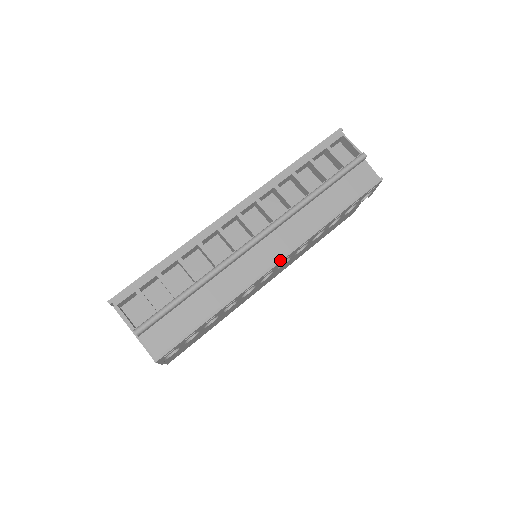
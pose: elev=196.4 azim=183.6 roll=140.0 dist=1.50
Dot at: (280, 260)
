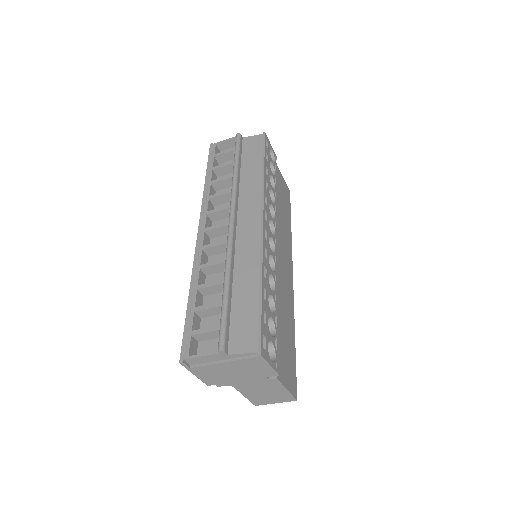
Dot at: (262, 218)
